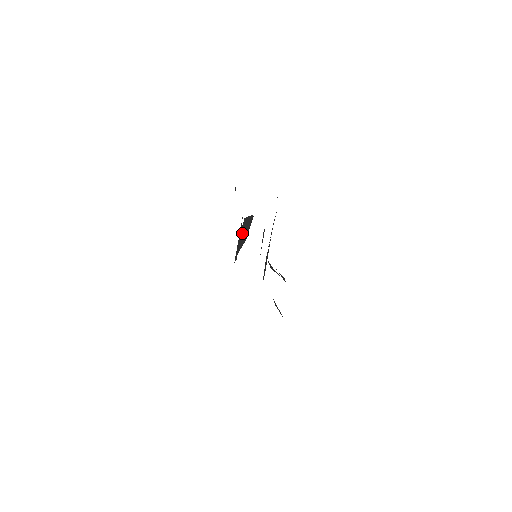
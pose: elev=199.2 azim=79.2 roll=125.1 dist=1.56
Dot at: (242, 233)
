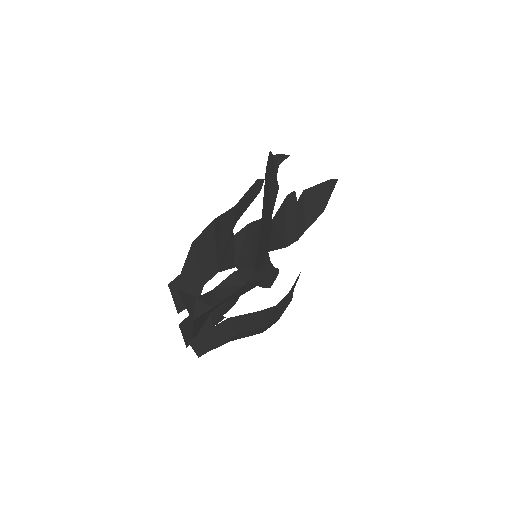
Dot at: (307, 207)
